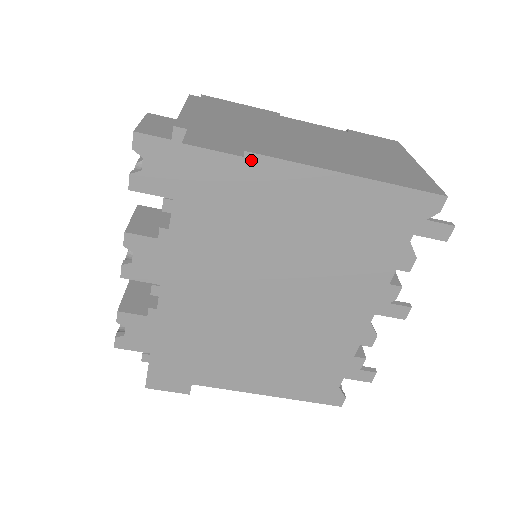
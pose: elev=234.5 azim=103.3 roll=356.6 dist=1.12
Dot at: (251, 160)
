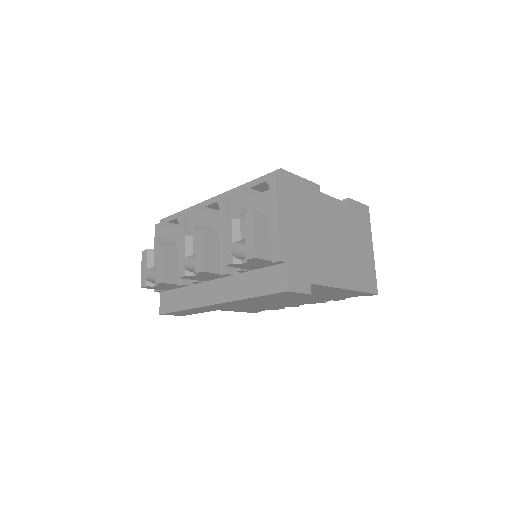
Dot at: occluded
